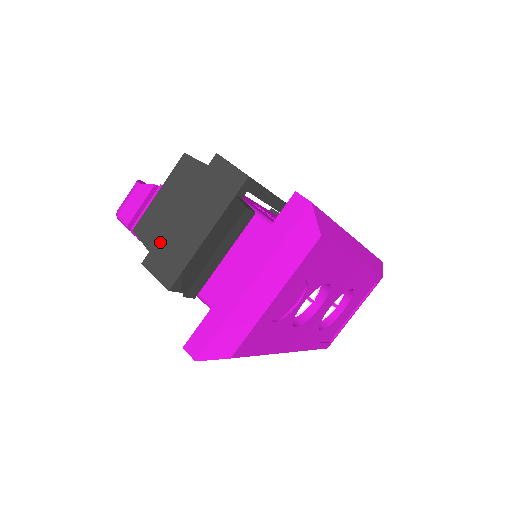
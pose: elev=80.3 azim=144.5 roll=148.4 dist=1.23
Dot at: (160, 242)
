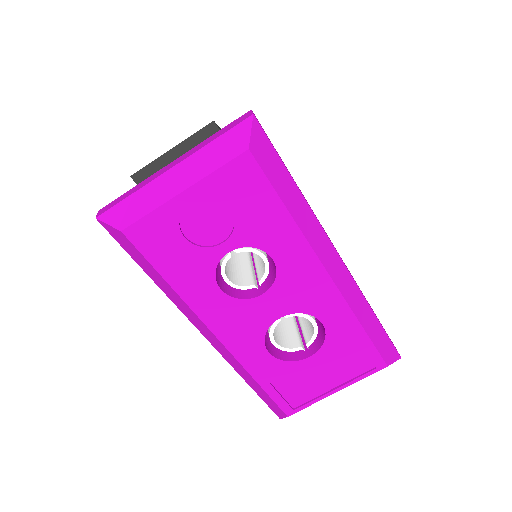
Dot at: occluded
